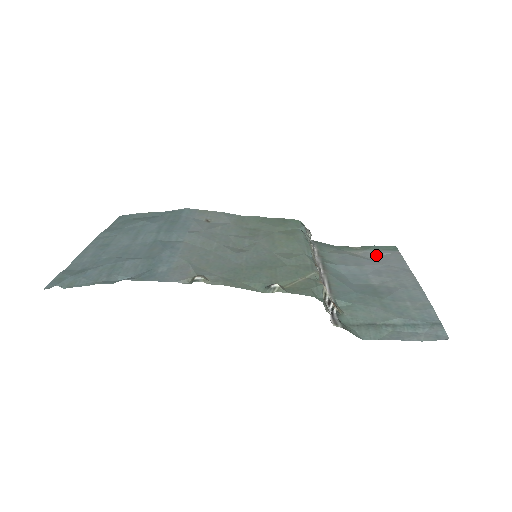
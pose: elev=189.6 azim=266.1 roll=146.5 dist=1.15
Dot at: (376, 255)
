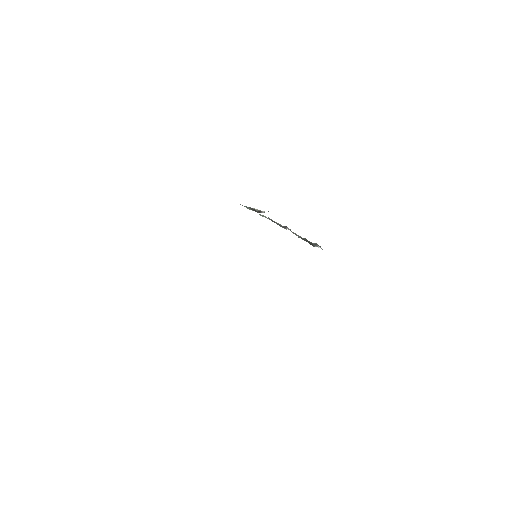
Dot at: occluded
